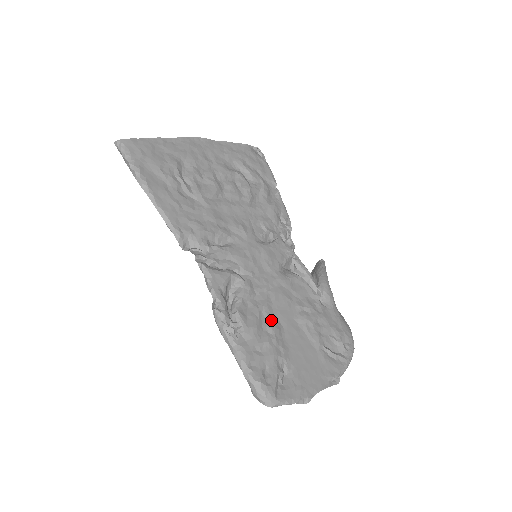
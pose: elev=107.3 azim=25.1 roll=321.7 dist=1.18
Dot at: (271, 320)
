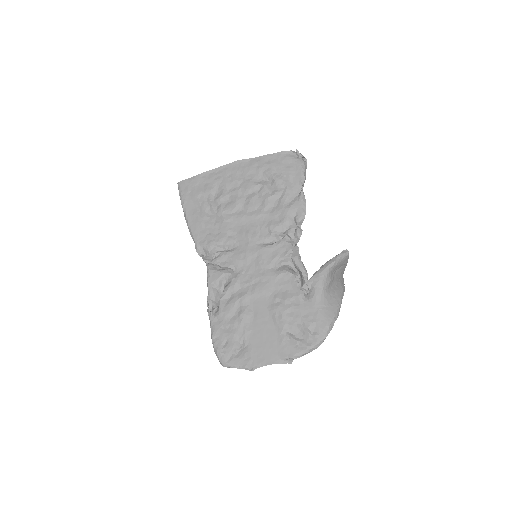
Dot at: (244, 308)
